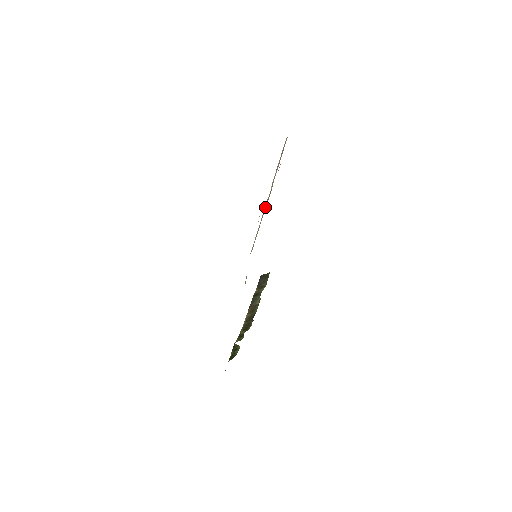
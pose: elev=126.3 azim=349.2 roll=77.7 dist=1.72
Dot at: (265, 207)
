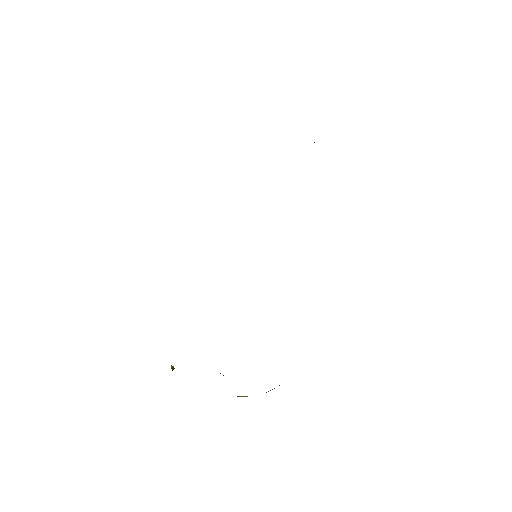
Dot at: occluded
